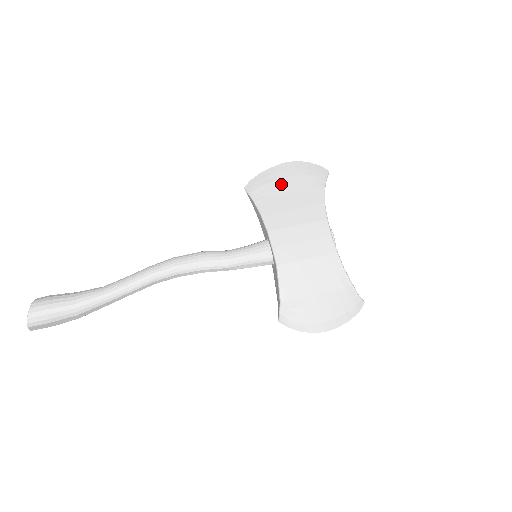
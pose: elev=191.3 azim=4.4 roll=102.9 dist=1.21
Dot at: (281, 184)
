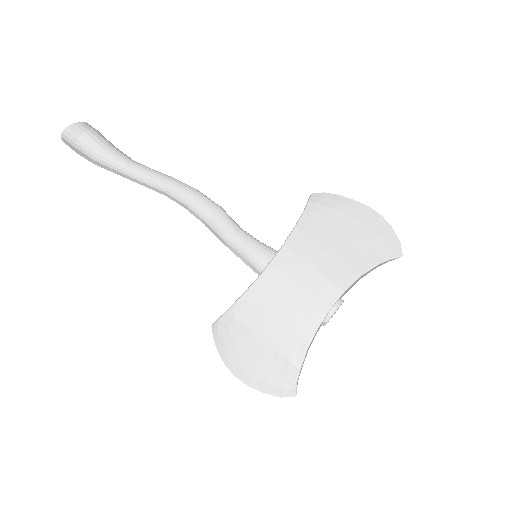
Dot at: (344, 221)
